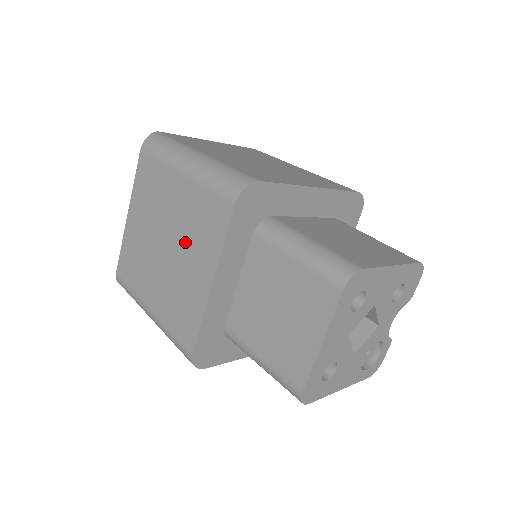
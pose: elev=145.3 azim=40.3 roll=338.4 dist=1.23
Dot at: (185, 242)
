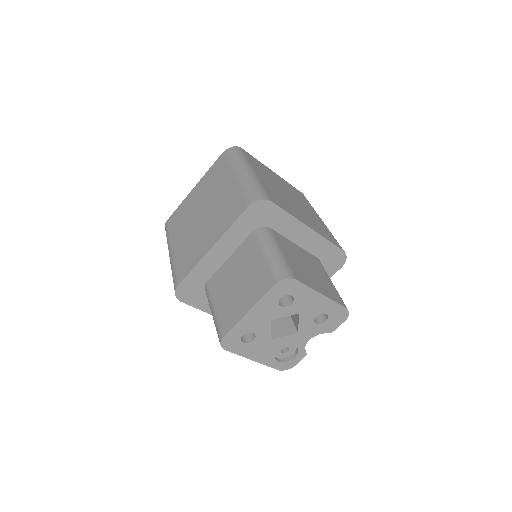
Dot at: (213, 217)
